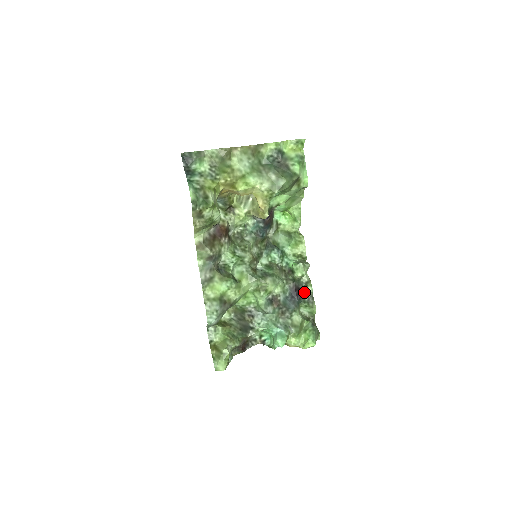
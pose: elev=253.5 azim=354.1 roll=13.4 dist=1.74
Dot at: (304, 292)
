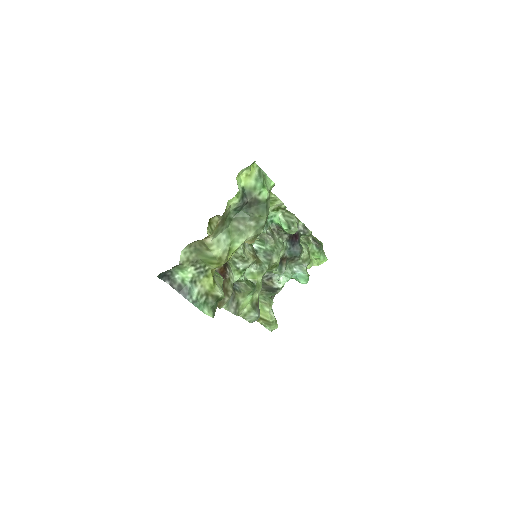
Dot at: occluded
